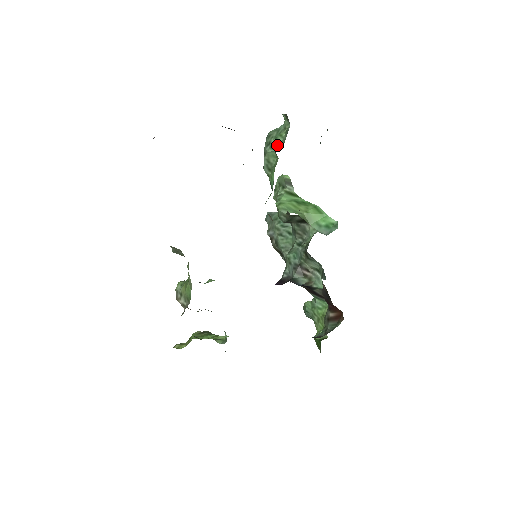
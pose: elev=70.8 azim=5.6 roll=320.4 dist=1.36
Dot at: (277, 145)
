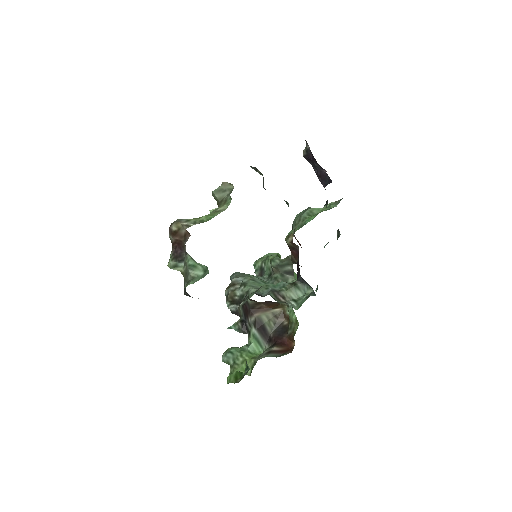
Dot at: occluded
